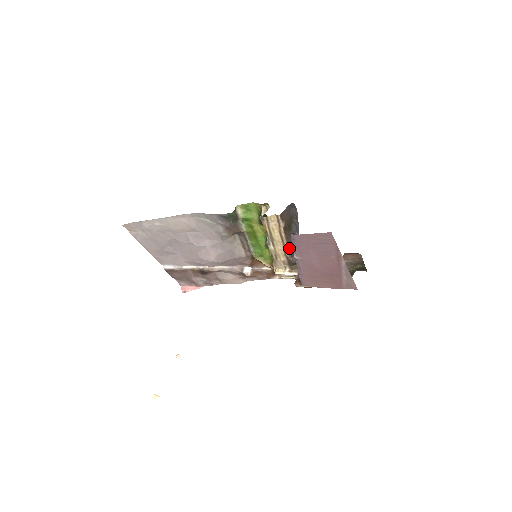
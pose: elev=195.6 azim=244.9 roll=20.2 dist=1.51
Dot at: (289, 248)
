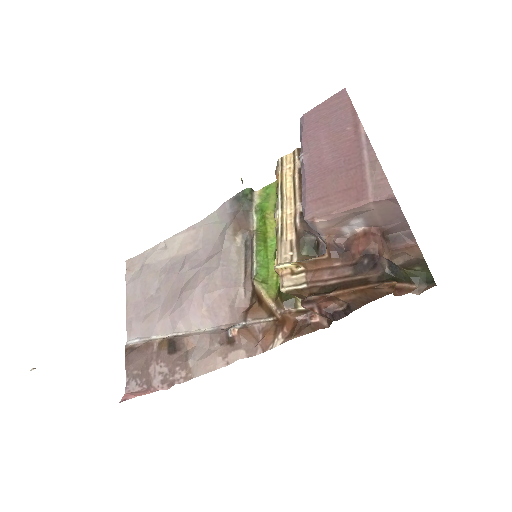
Dot at: (302, 211)
